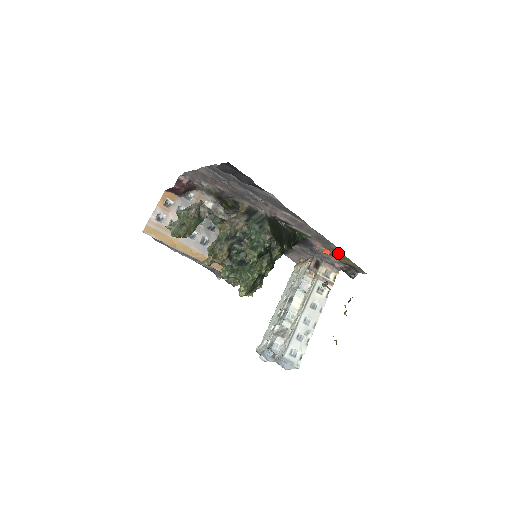
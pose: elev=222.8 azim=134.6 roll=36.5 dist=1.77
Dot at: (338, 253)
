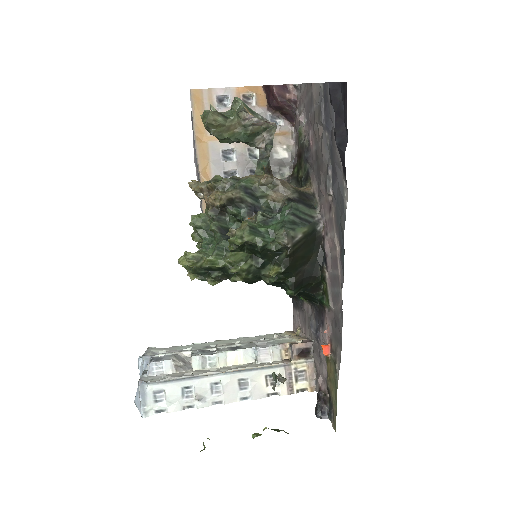
Dot at: (335, 366)
